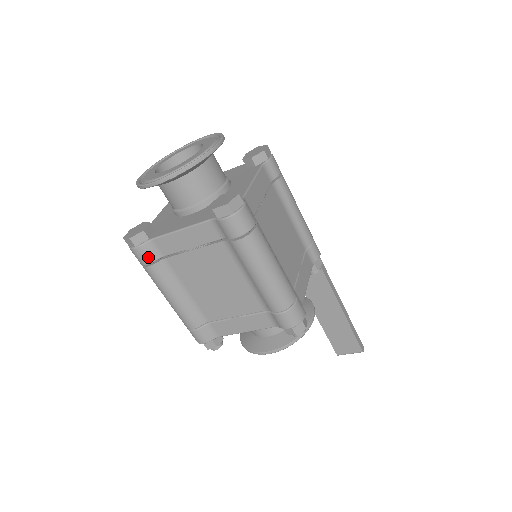
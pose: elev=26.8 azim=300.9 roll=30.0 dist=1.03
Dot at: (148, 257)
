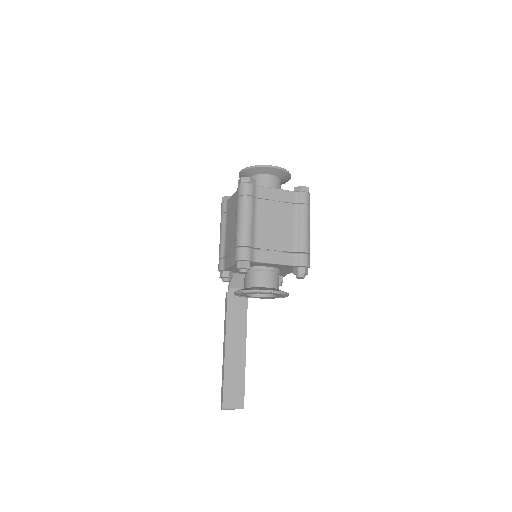
Dot at: (252, 191)
